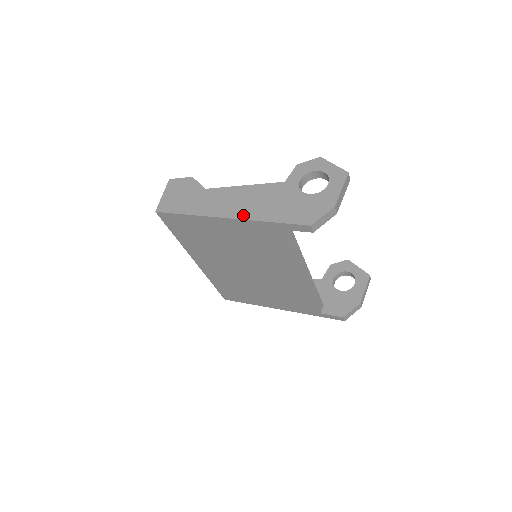
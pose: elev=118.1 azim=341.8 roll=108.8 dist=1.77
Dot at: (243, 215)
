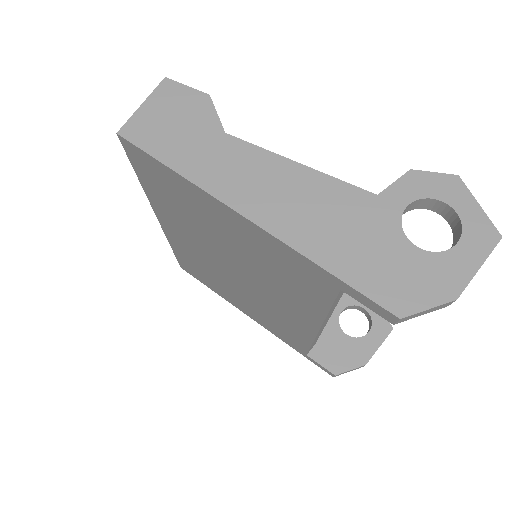
Dot at: (278, 227)
